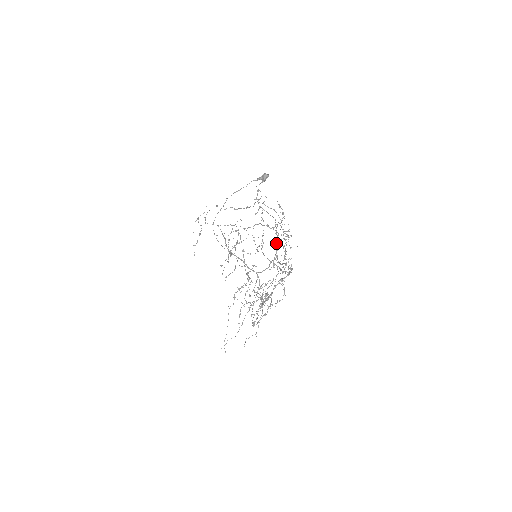
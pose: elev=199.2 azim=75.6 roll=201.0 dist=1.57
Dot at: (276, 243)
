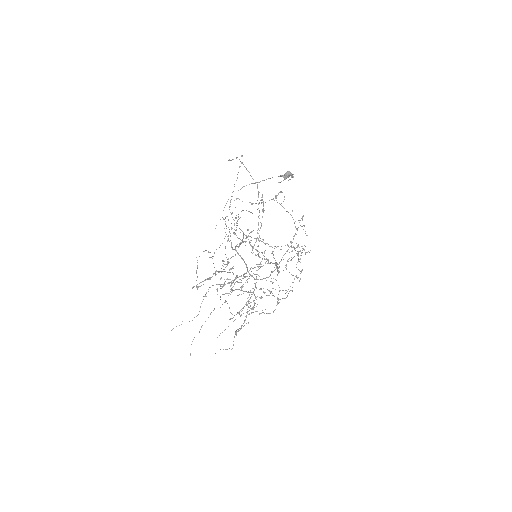
Dot at: occluded
